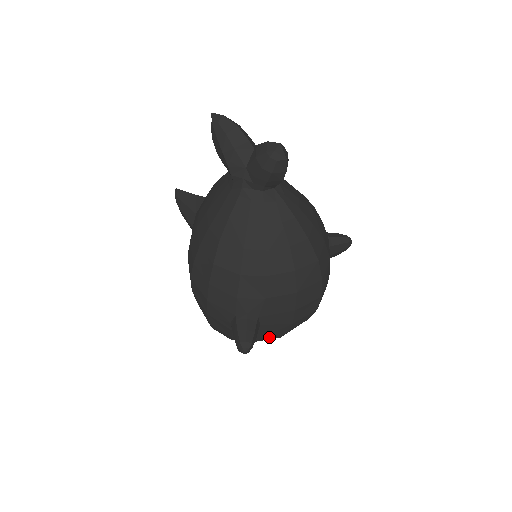
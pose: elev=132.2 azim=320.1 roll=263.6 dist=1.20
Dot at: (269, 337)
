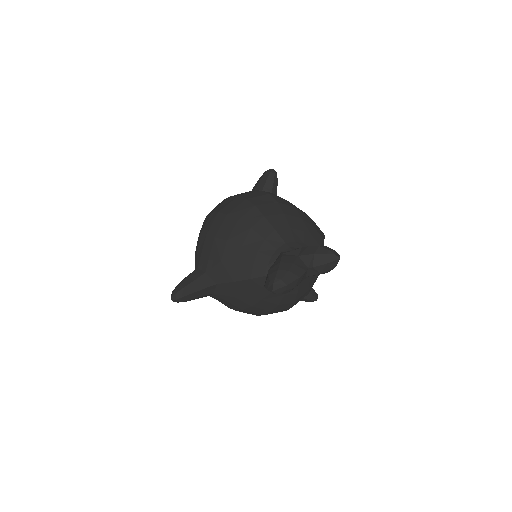
Dot at: occluded
